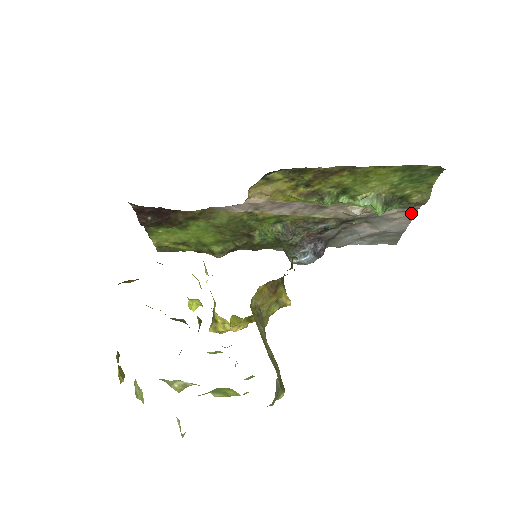
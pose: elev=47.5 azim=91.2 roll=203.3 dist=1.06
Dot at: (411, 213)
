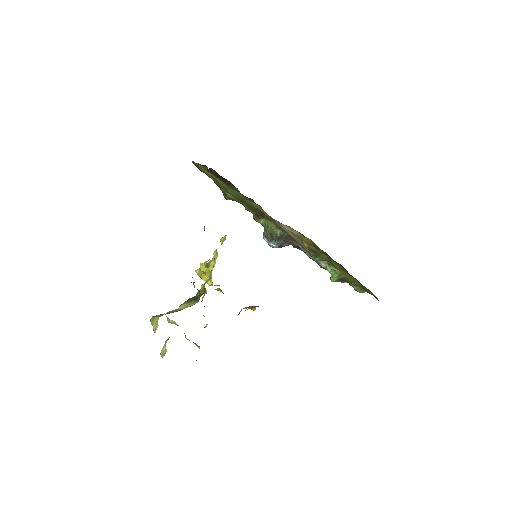
Dot at: occluded
